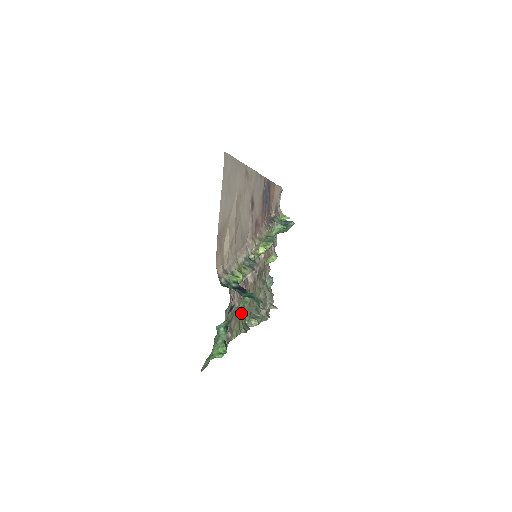
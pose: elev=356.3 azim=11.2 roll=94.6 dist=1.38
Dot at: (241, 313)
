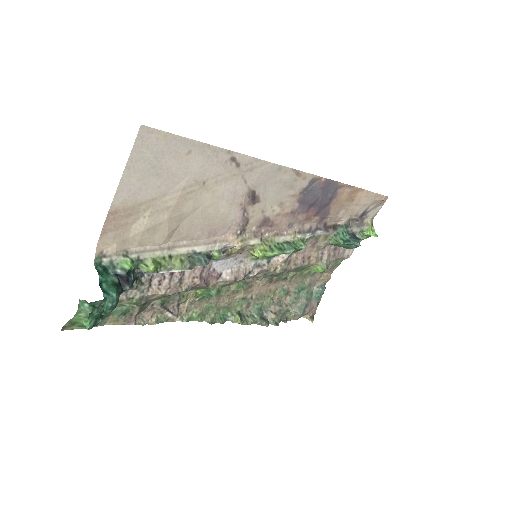
Dot at: (217, 303)
